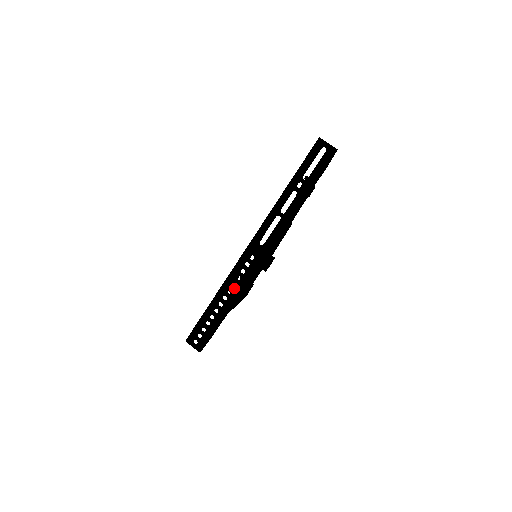
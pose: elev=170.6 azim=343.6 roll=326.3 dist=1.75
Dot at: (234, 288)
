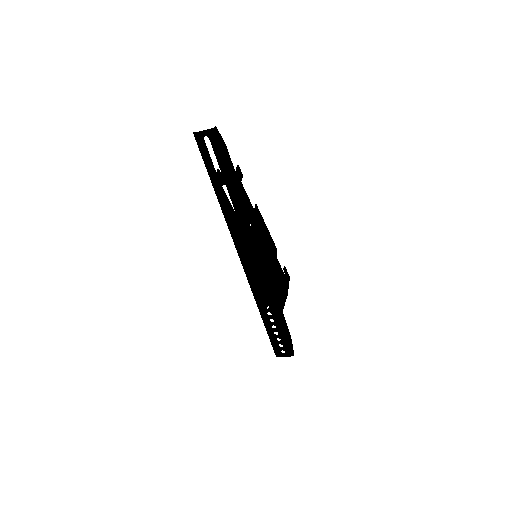
Dot at: (265, 295)
